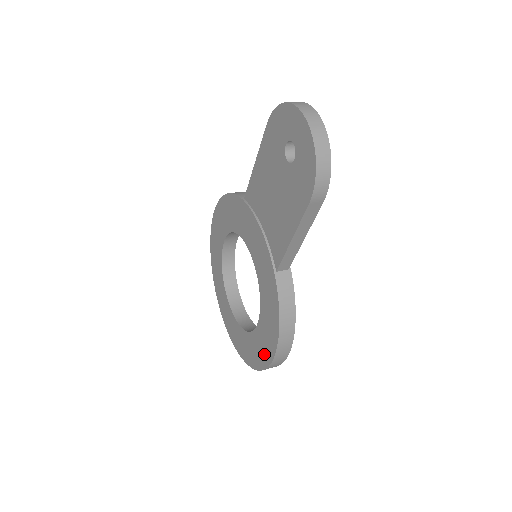
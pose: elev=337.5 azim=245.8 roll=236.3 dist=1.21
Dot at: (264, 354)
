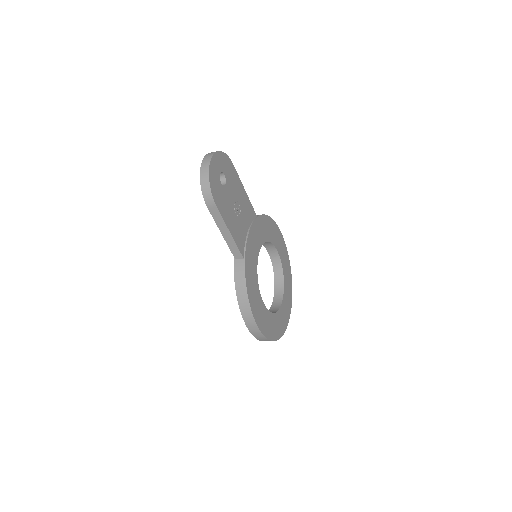
Dot at: occluded
